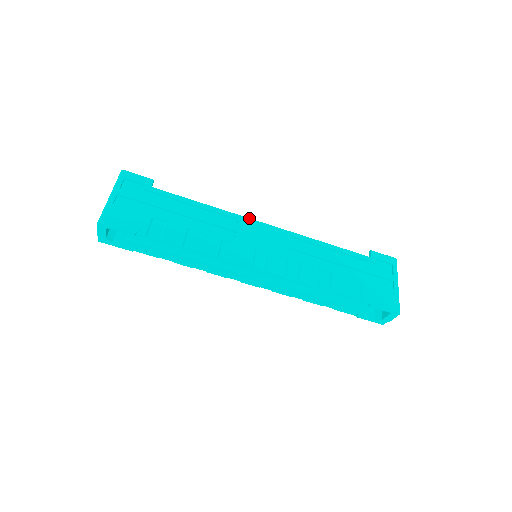
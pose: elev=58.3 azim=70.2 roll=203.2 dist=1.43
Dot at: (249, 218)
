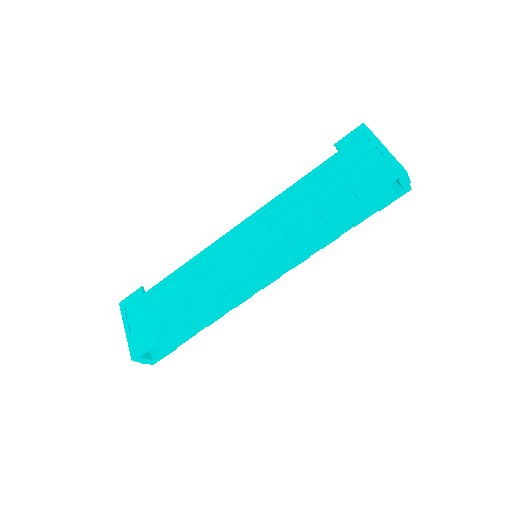
Dot at: (220, 238)
